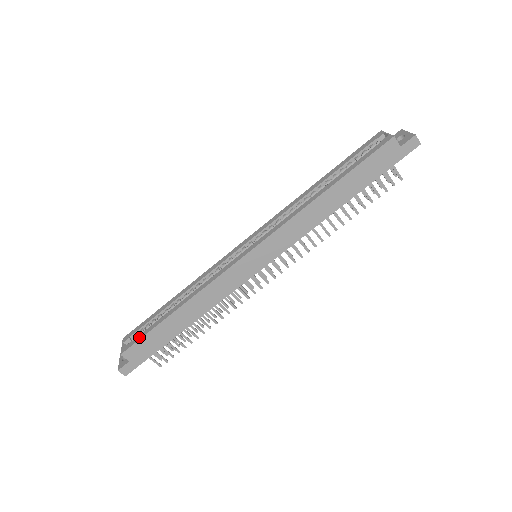
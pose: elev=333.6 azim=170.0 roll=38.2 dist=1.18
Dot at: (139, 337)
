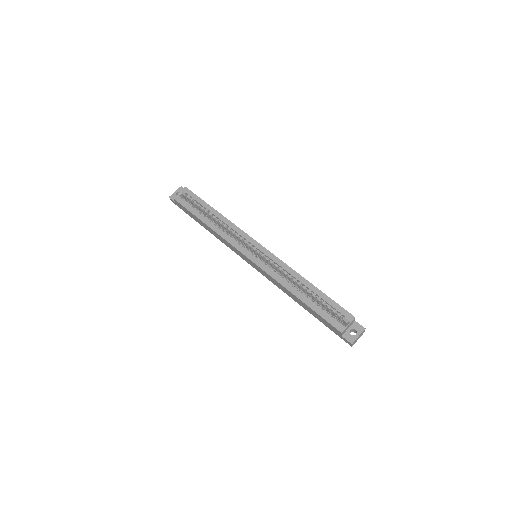
Dot at: (185, 205)
